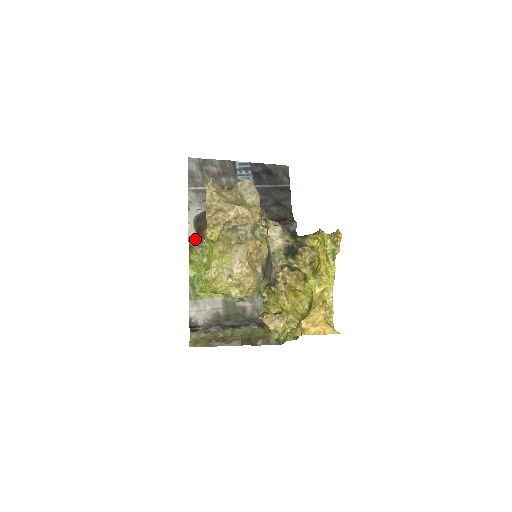
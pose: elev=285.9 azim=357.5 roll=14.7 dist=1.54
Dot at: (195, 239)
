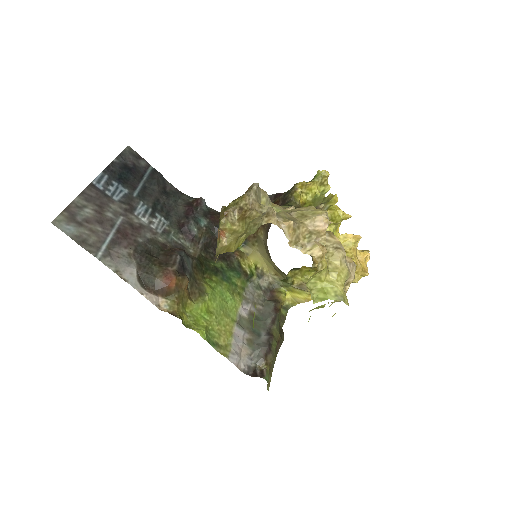
Dot at: (166, 302)
